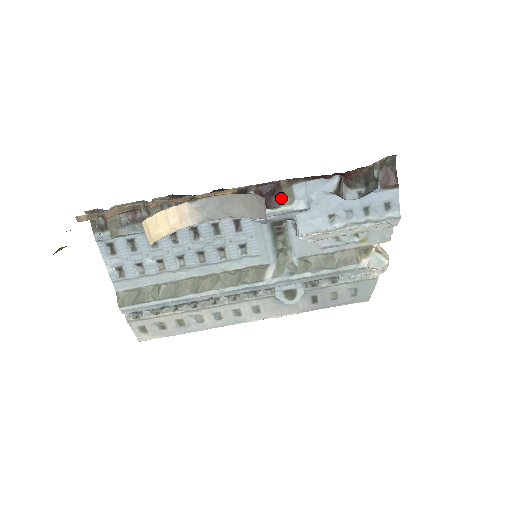
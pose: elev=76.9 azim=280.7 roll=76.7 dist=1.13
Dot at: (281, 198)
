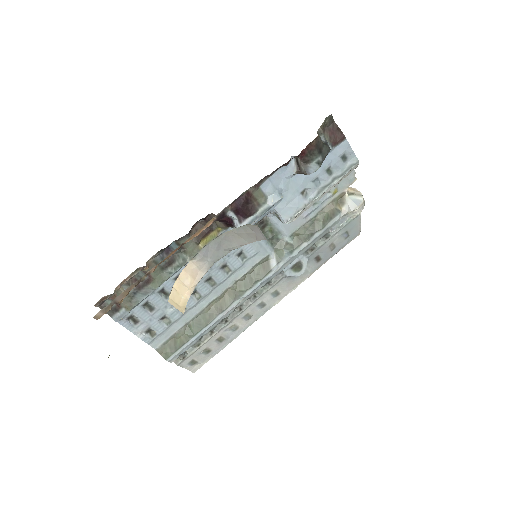
Dot at: (255, 202)
